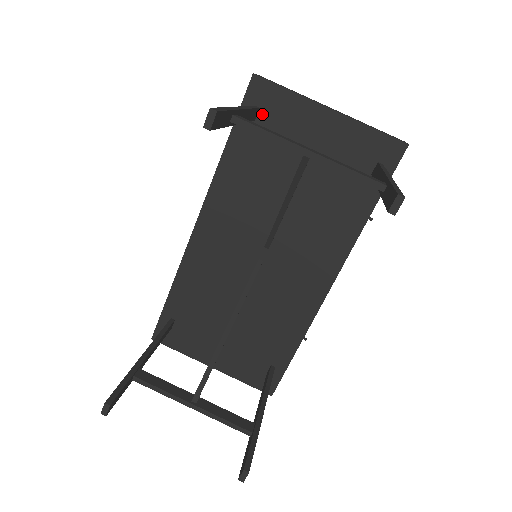
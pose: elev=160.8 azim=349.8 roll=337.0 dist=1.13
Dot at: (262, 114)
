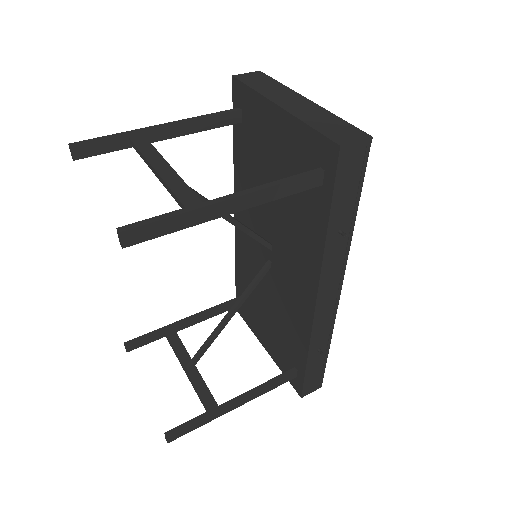
Dot at: (244, 115)
